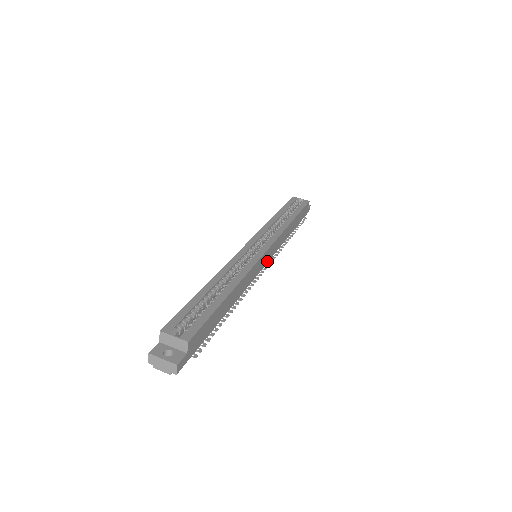
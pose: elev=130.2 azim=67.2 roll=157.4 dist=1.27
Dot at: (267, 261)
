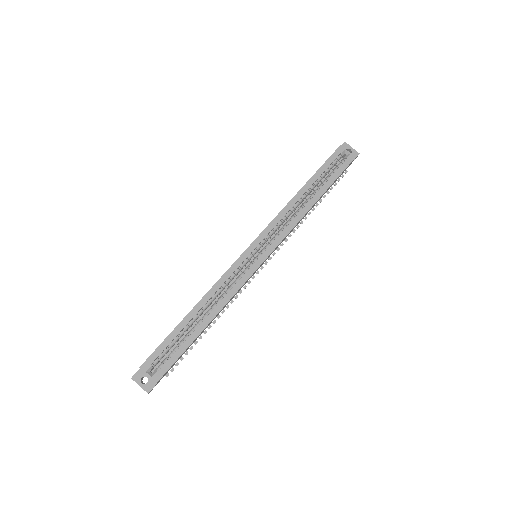
Dot at: occluded
